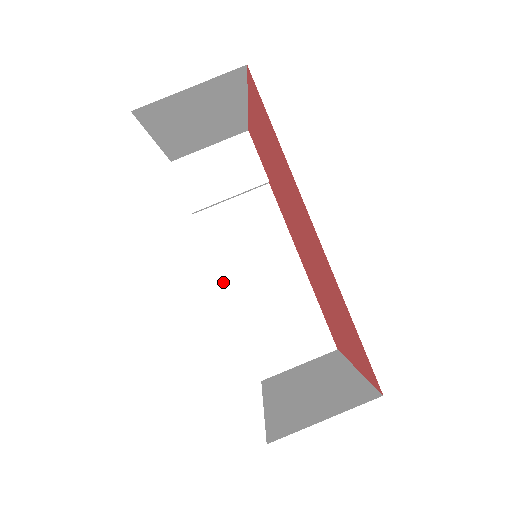
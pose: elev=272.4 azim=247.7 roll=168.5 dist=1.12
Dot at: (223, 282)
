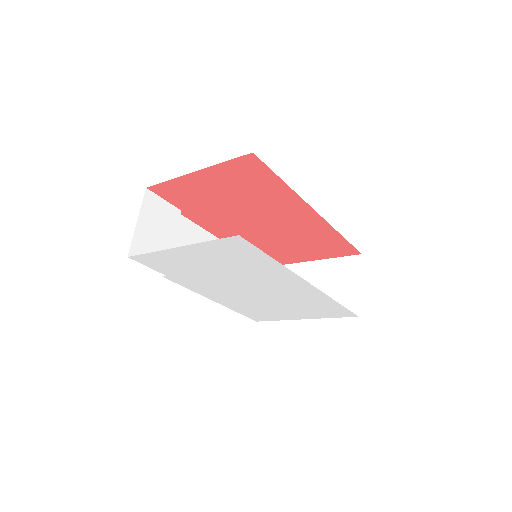
Dot at: (207, 296)
